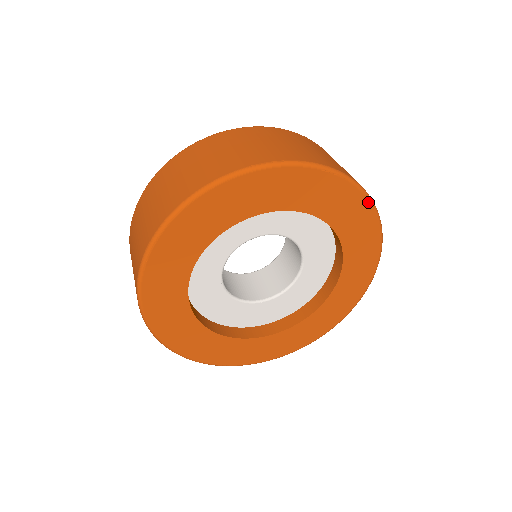
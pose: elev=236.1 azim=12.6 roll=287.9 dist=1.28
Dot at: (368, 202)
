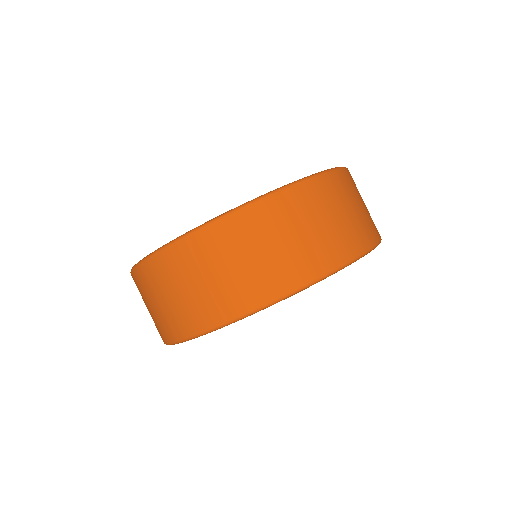
Dot at: (365, 254)
